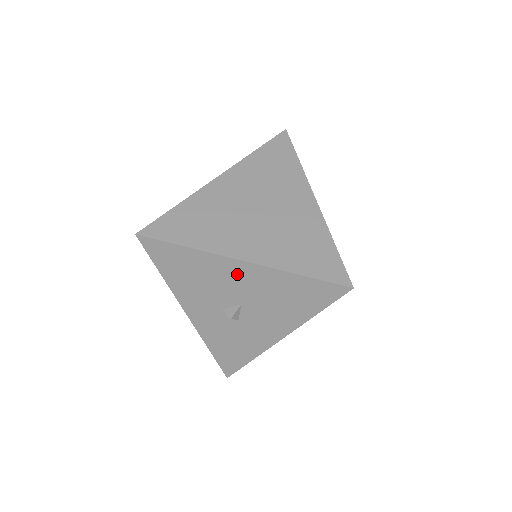
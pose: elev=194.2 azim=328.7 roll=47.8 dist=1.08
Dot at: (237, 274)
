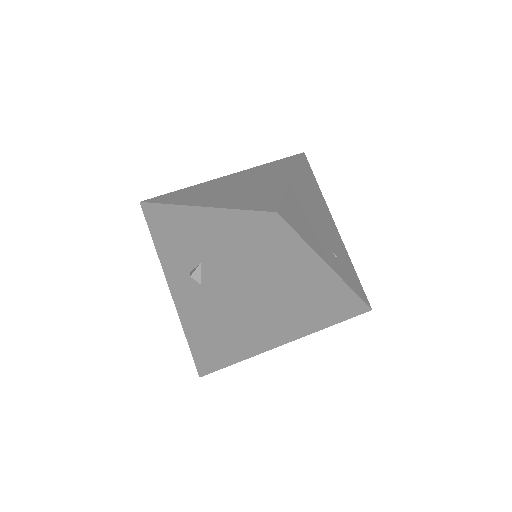
Dot at: (196, 224)
